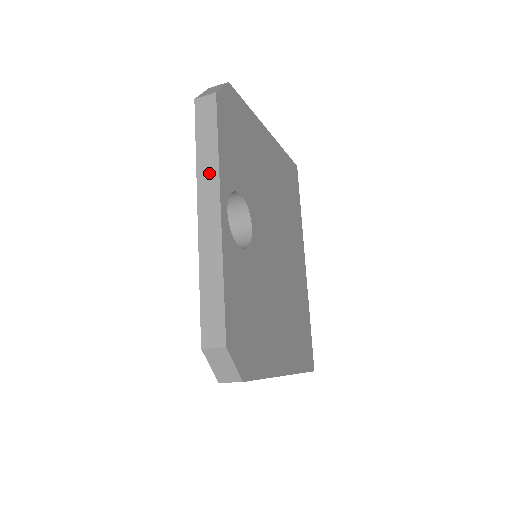
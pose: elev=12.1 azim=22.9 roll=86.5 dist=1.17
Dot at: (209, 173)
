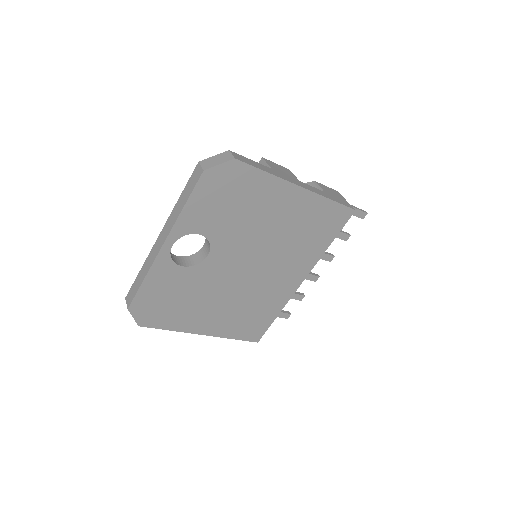
Dot at: (173, 218)
